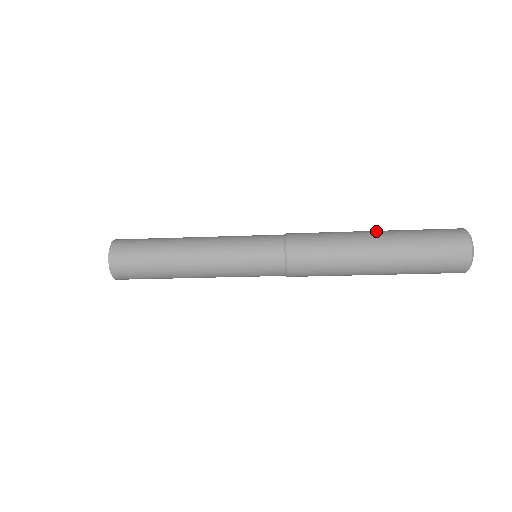
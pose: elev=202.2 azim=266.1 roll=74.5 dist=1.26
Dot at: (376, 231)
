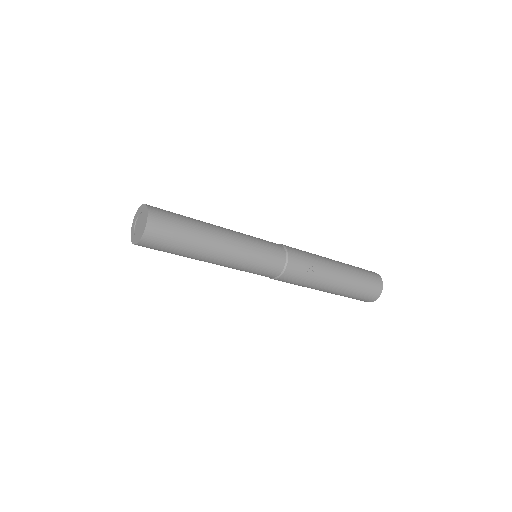
Dot at: (336, 261)
